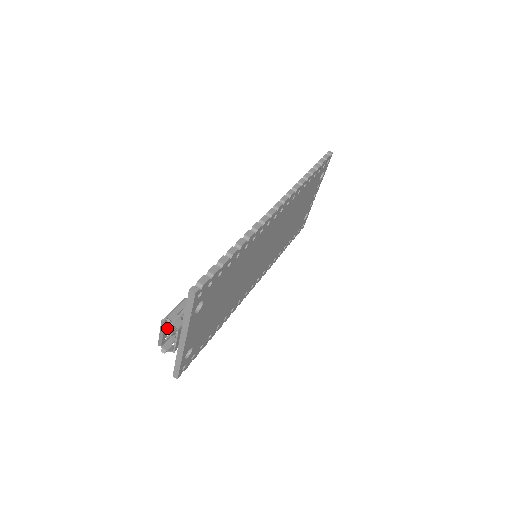
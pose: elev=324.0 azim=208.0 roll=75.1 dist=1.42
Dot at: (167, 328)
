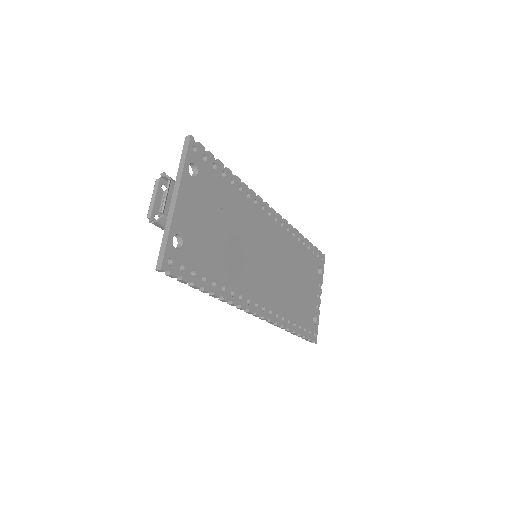
Dot at: (160, 200)
